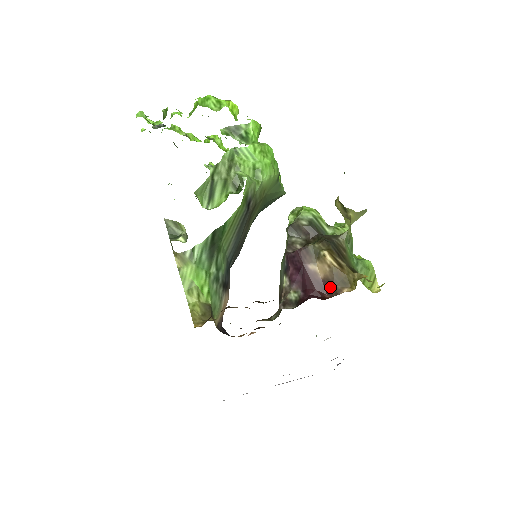
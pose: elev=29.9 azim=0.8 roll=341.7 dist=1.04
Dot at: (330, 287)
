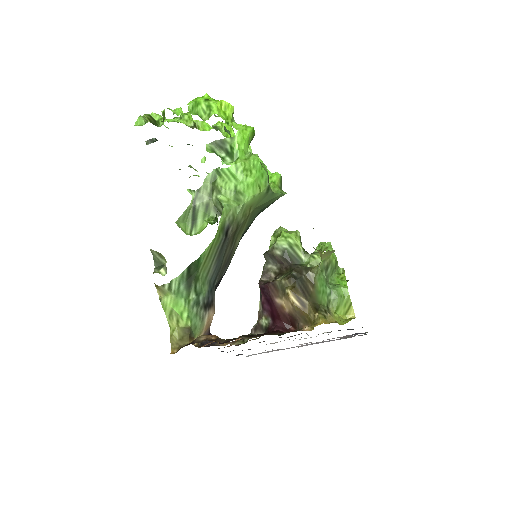
Dot at: (294, 321)
